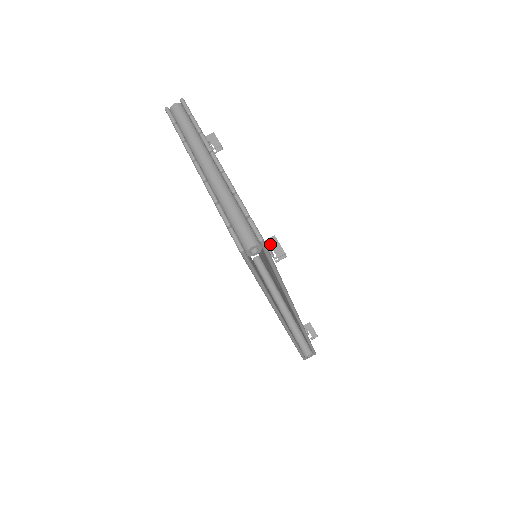
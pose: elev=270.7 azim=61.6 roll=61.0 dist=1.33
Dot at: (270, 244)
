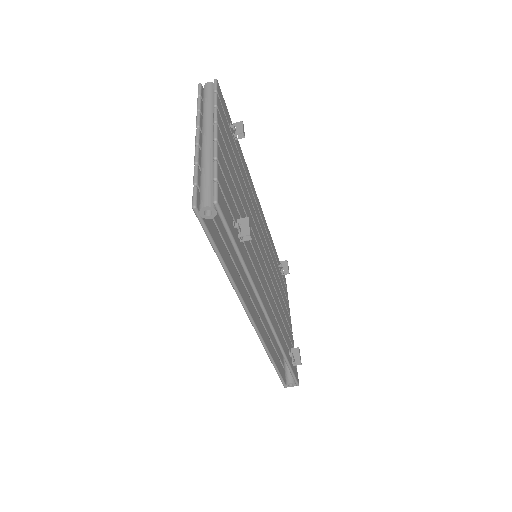
Dot at: (241, 223)
